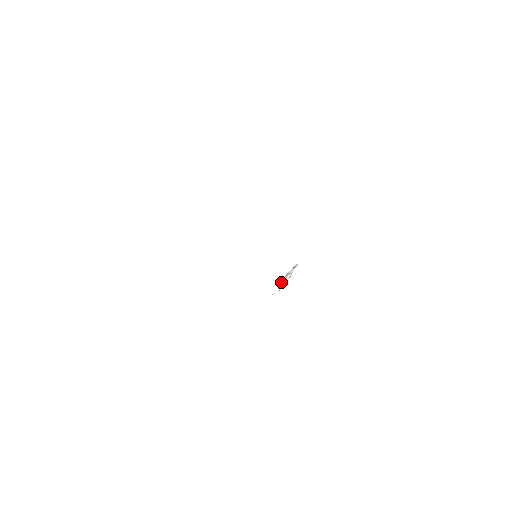
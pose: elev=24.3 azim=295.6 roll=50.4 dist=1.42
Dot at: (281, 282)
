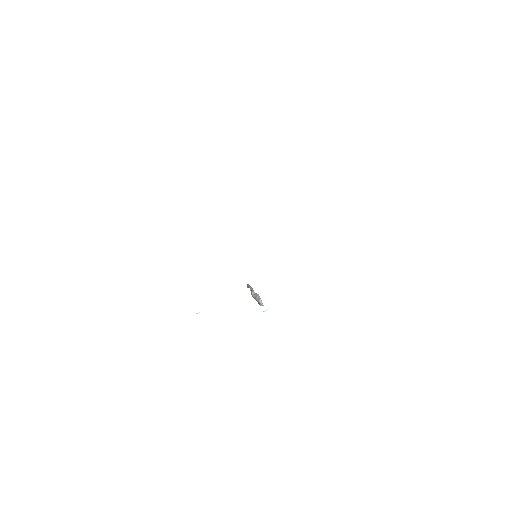
Dot at: (259, 300)
